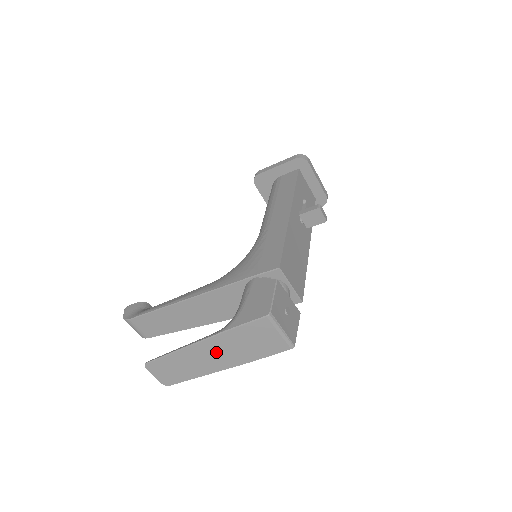
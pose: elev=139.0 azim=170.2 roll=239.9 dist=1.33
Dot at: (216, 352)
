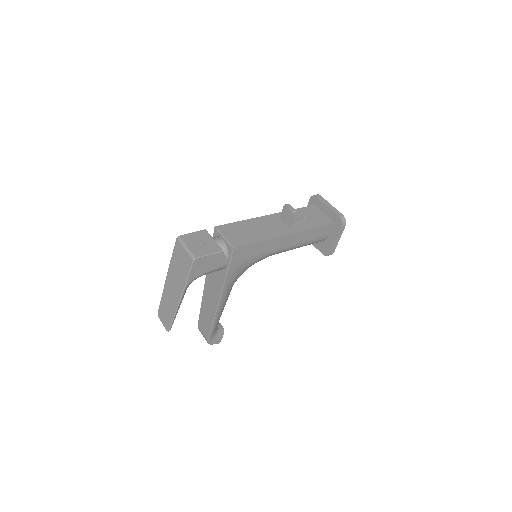
Dot at: (173, 284)
